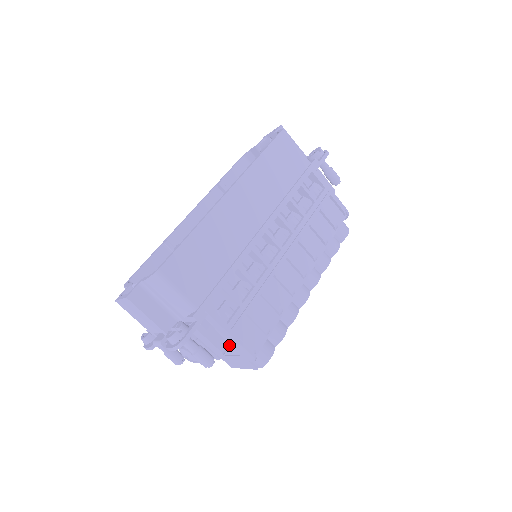
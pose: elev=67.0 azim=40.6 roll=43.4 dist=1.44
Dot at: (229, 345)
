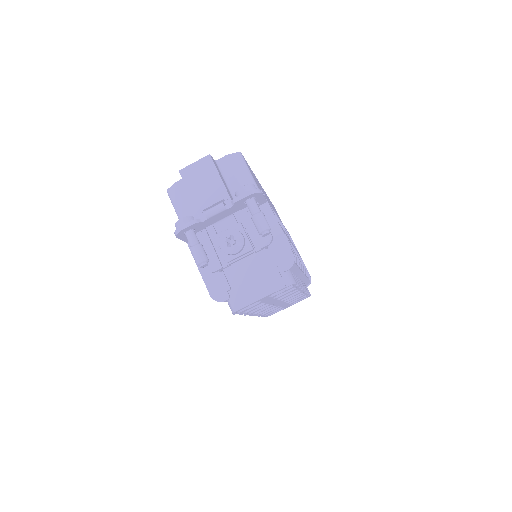
Dot at: (267, 250)
